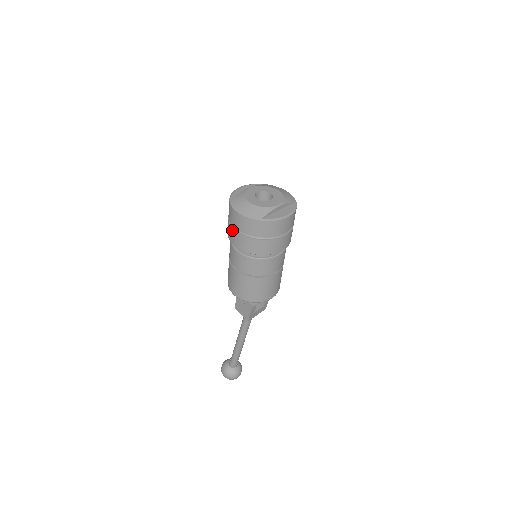
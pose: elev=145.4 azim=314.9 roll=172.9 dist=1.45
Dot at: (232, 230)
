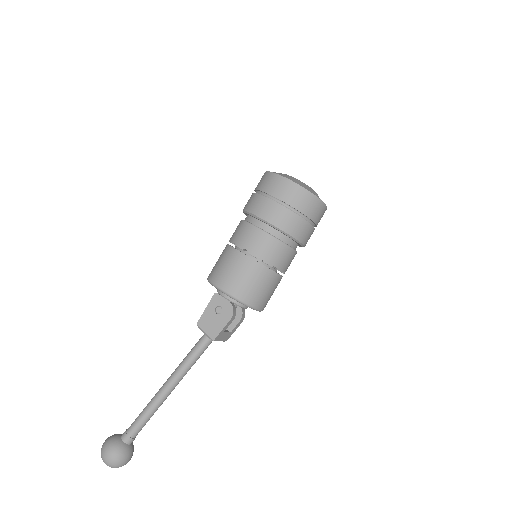
Dot at: (264, 199)
